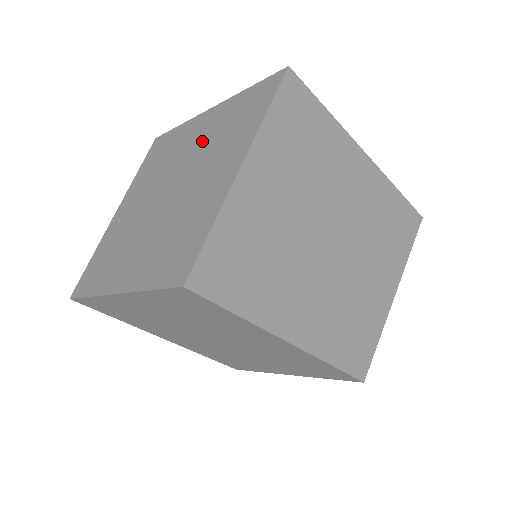
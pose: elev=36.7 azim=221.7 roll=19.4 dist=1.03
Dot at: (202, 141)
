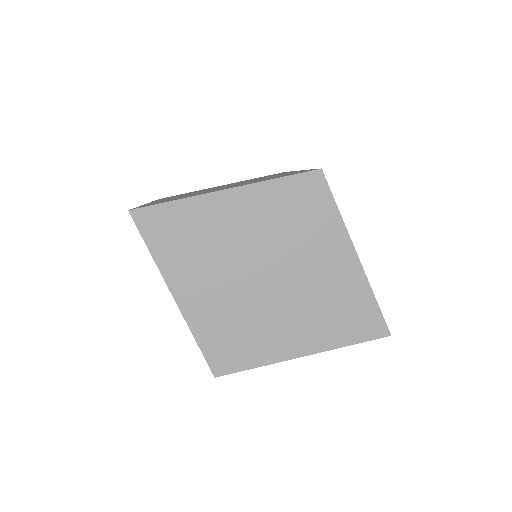
Dot at: (323, 279)
